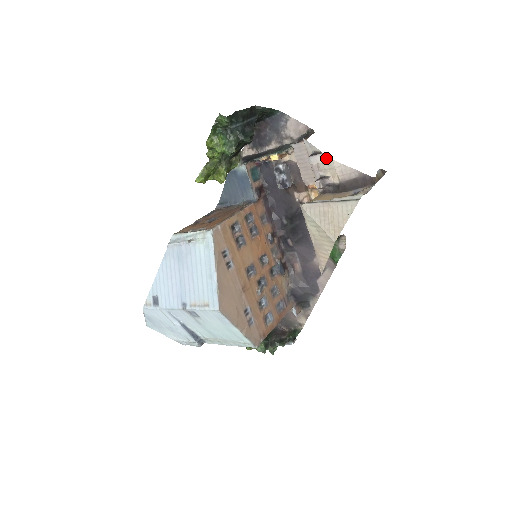
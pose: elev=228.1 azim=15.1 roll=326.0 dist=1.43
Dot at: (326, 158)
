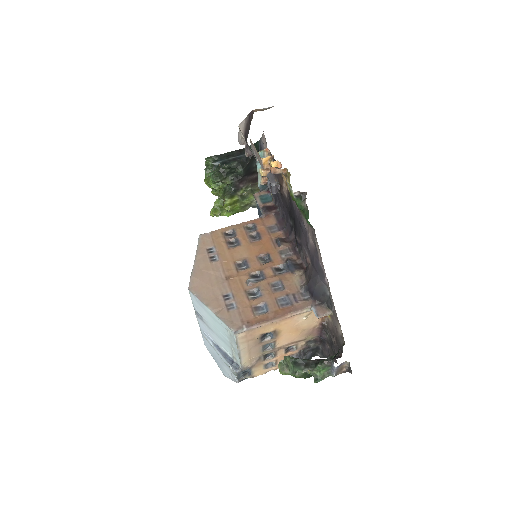
Dot at: (240, 130)
